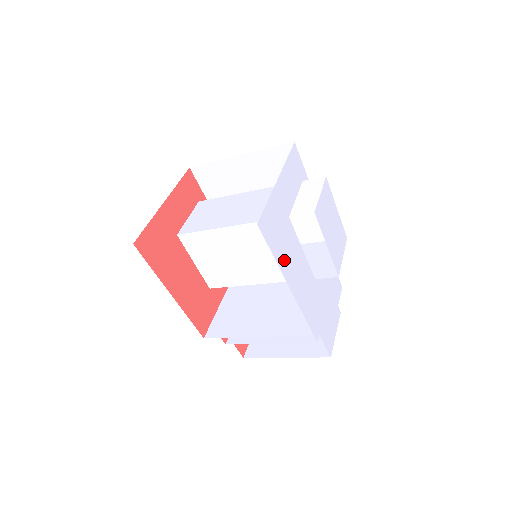
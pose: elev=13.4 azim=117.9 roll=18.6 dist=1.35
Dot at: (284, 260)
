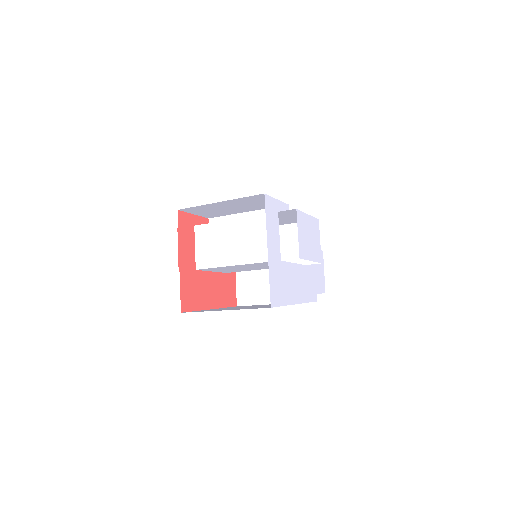
Dot at: (288, 295)
